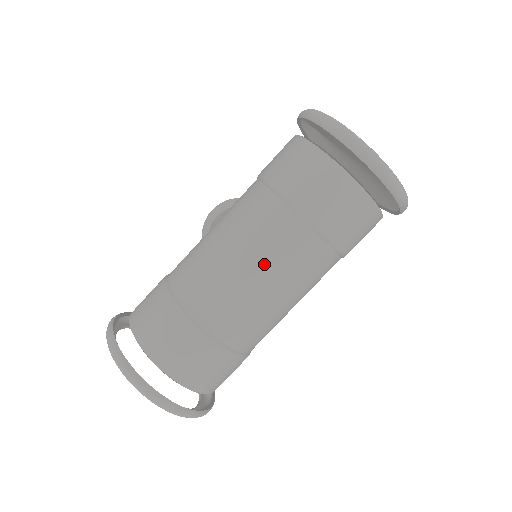
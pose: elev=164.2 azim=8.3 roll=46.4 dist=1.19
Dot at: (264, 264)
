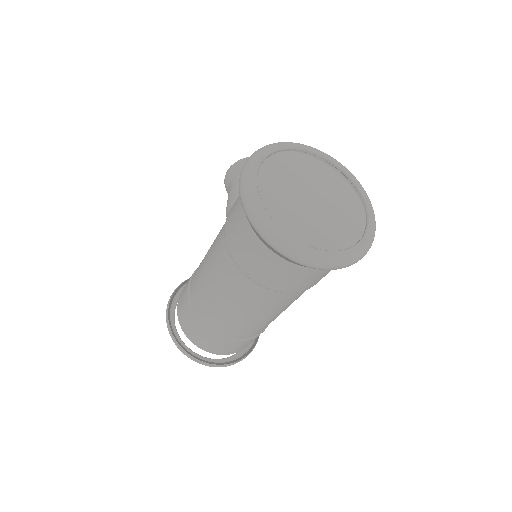
Dot at: (243, 308)
